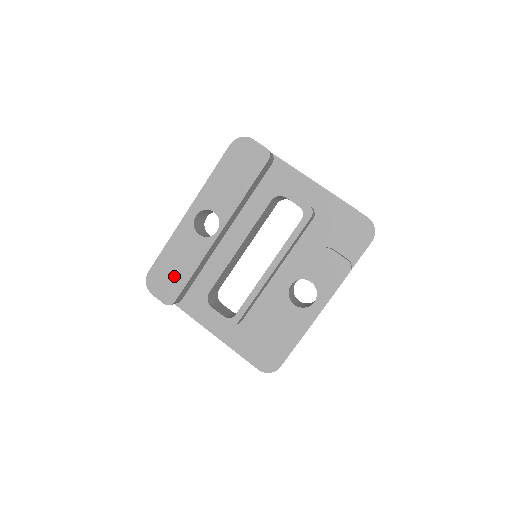
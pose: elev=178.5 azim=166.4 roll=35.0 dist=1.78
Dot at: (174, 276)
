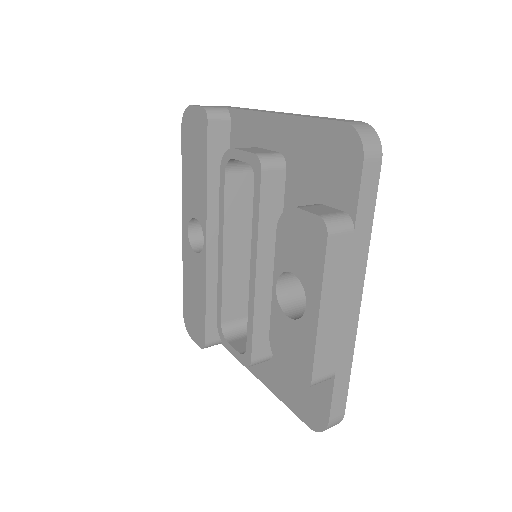
Dot at: (196, 311)
